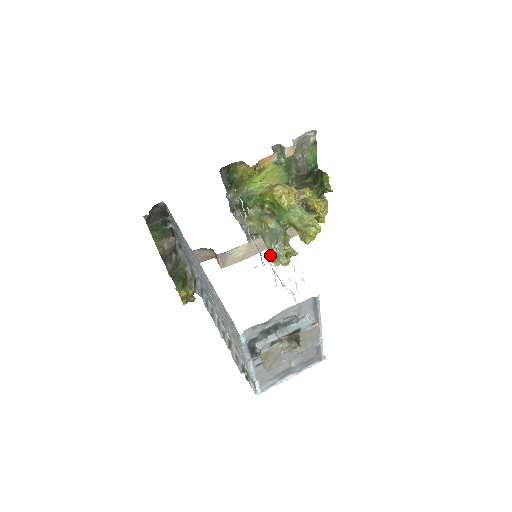
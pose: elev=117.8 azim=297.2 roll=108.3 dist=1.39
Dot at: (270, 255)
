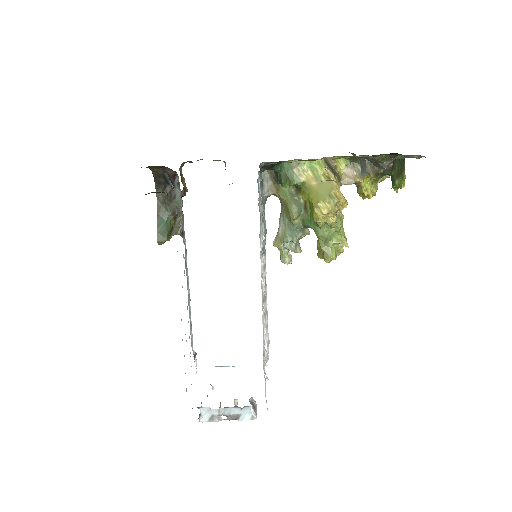
Dot at: (275, 244)
